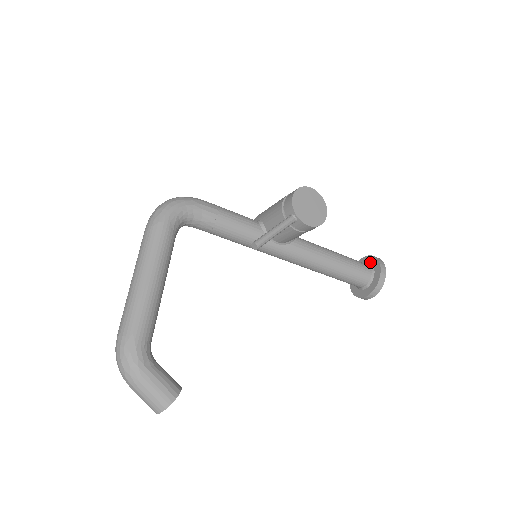
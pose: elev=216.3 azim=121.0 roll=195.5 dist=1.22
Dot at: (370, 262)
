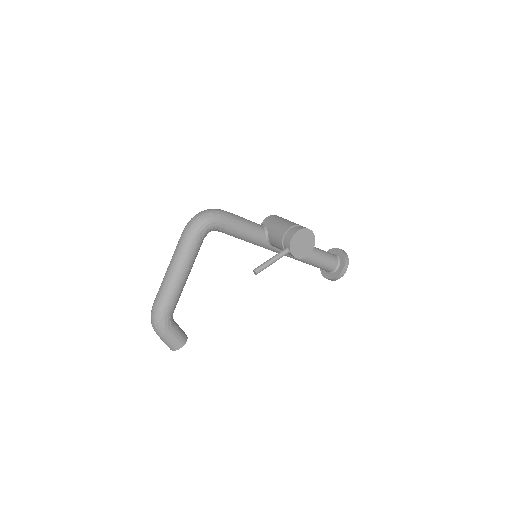
Dot at: (340, 256)
